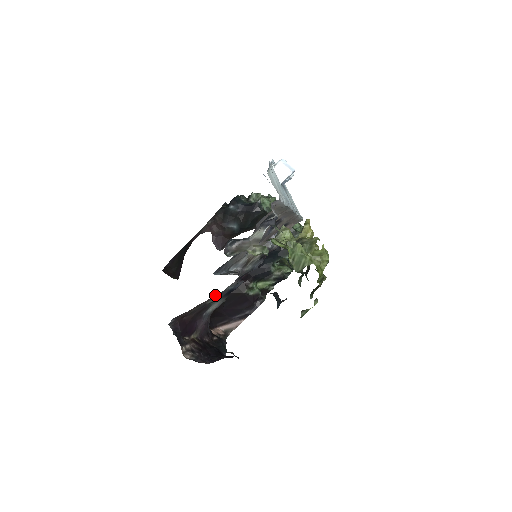
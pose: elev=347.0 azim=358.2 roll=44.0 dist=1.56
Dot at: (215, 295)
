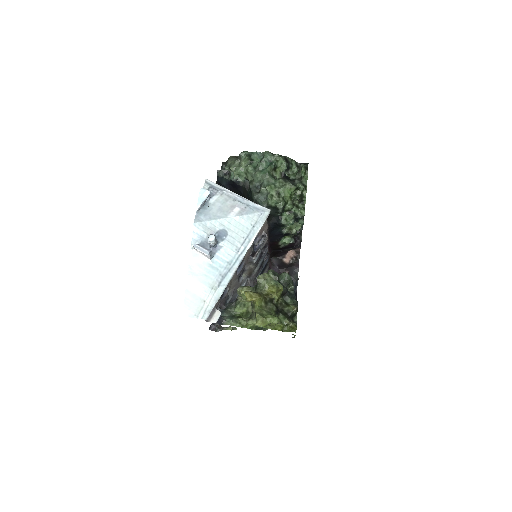
Dot at: occluded
